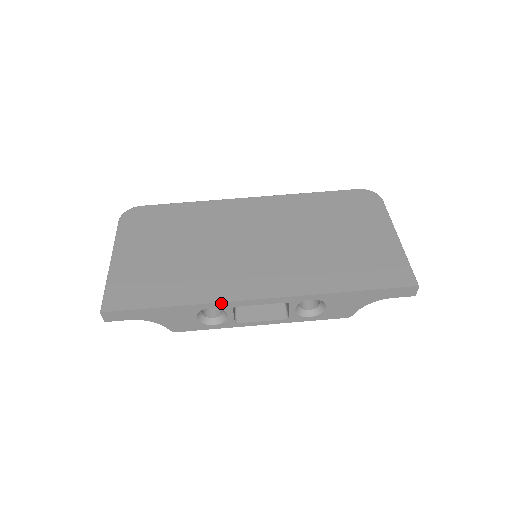
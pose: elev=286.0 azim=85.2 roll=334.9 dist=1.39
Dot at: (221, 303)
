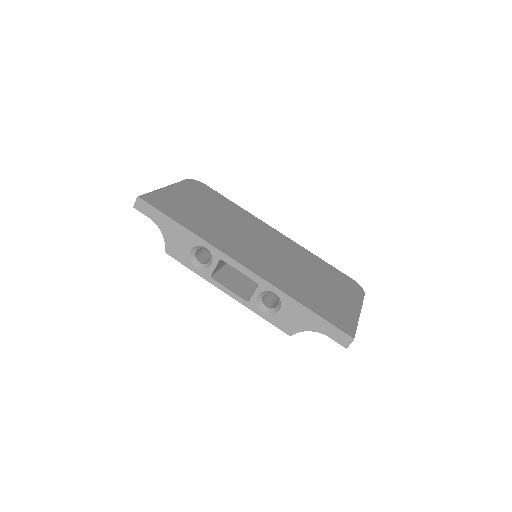
Dot at: (216, 249)
